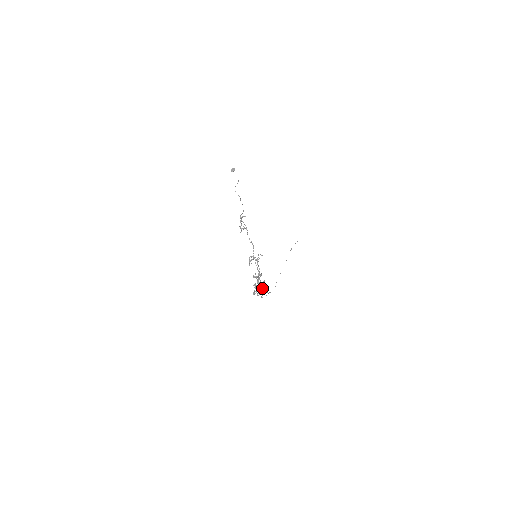
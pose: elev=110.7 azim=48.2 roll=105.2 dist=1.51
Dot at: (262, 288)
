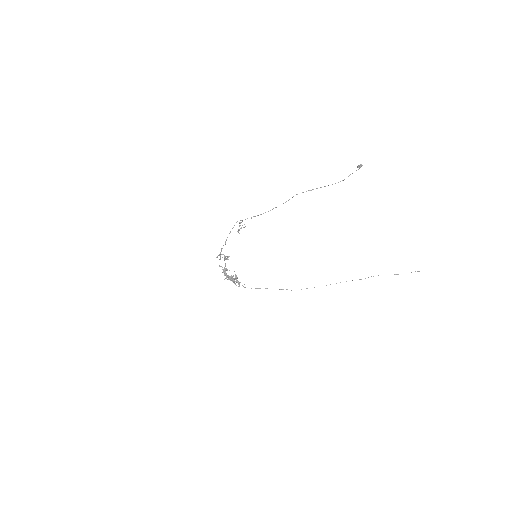
Dot at: (231, 279)
